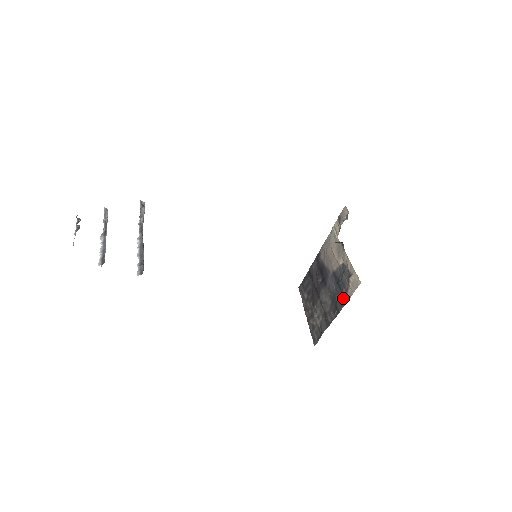
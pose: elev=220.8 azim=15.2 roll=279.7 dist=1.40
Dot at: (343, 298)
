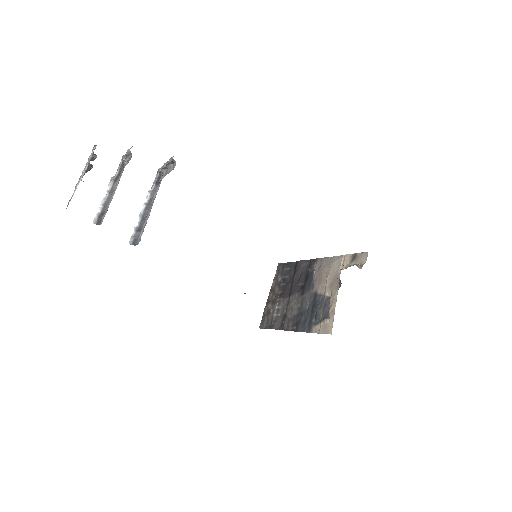
Dot at: (308, 325)
